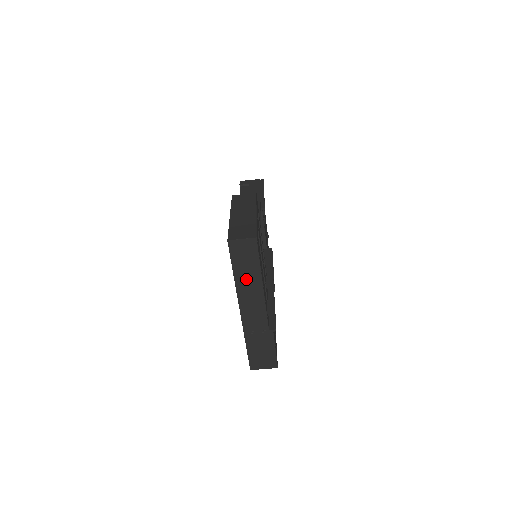
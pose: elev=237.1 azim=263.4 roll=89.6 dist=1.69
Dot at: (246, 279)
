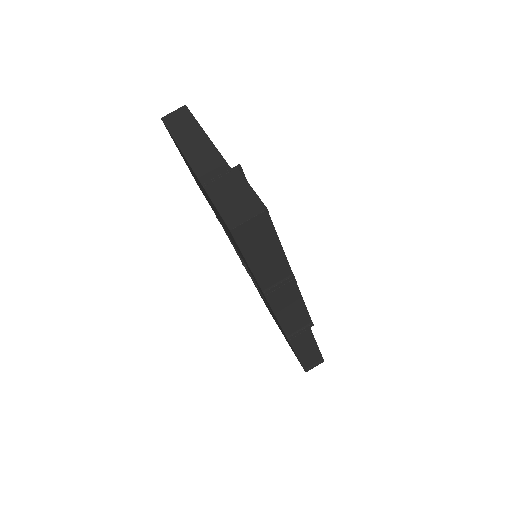
Dot at: (187, 136)
